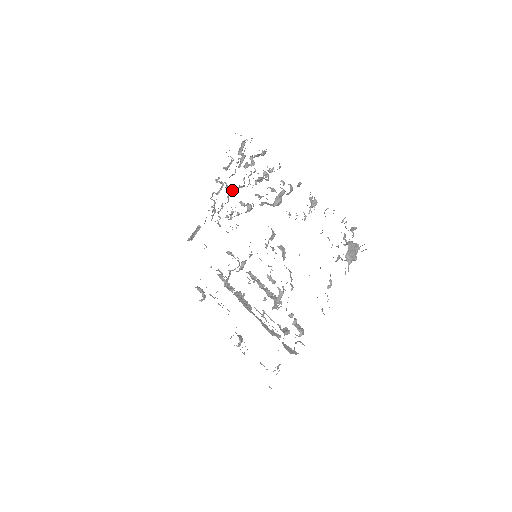
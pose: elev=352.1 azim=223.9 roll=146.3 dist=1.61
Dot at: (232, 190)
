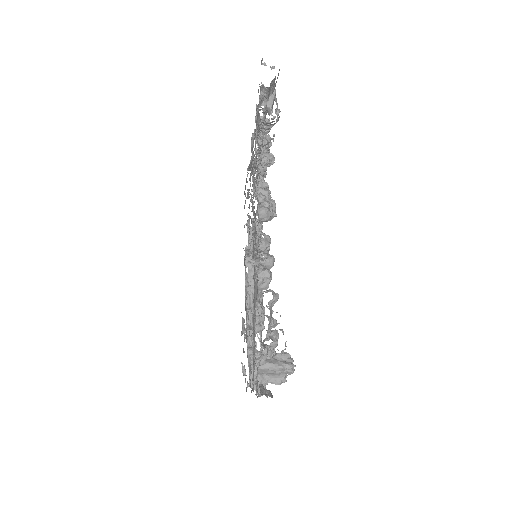
Dot at: (258, 148)
